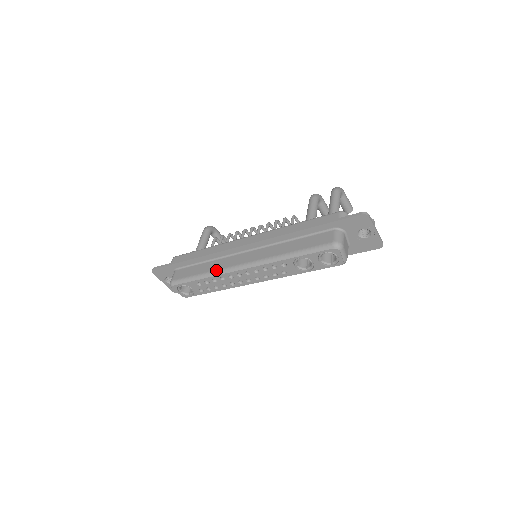
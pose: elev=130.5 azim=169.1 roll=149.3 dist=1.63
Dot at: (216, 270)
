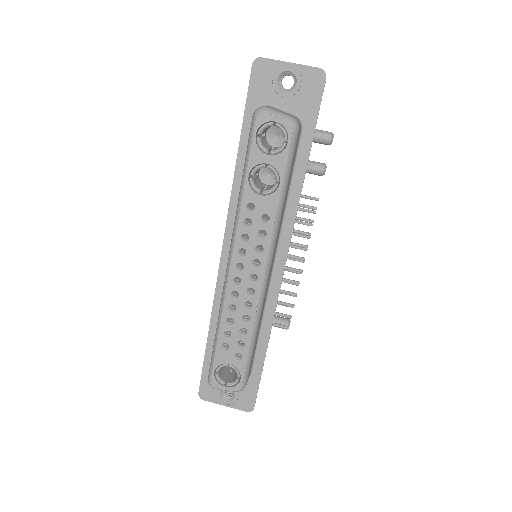
Dot at: occluded
